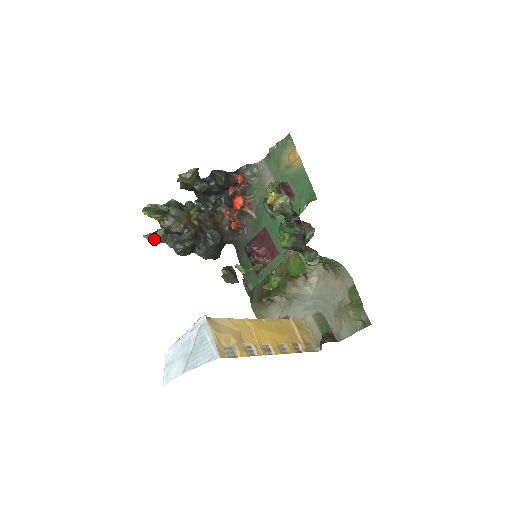
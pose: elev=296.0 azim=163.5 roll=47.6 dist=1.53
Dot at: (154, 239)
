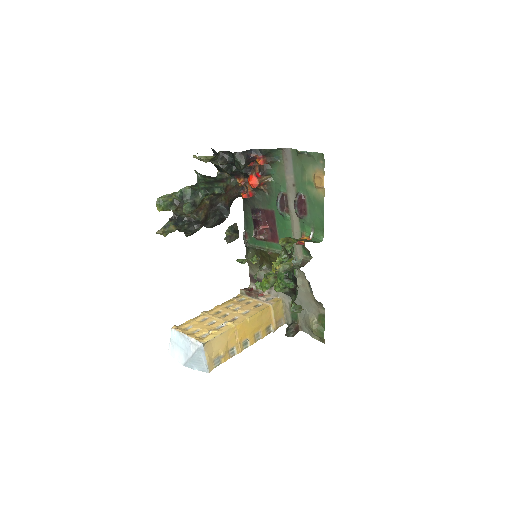
Dot at: (166, 232)
